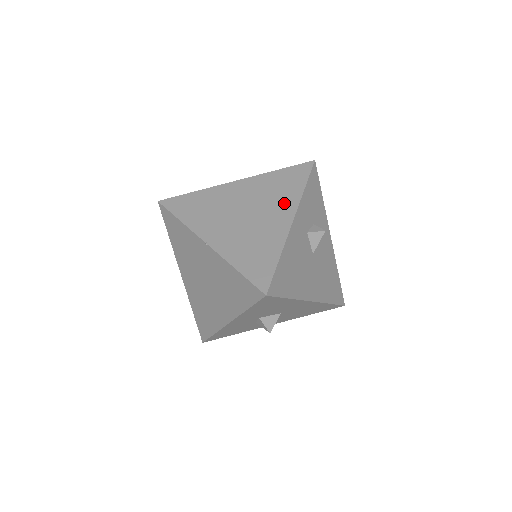
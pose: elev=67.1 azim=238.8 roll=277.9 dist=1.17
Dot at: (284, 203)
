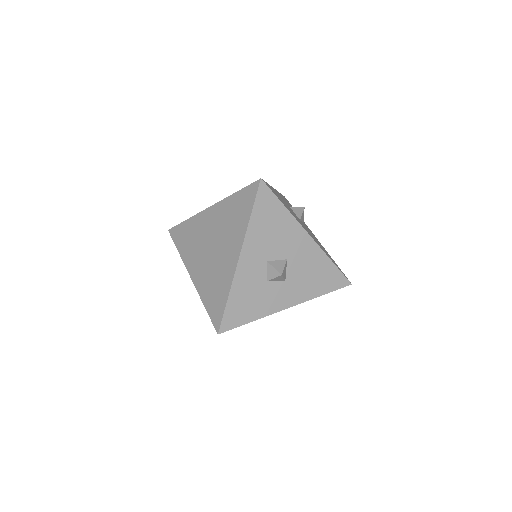
Dot at: occluded
